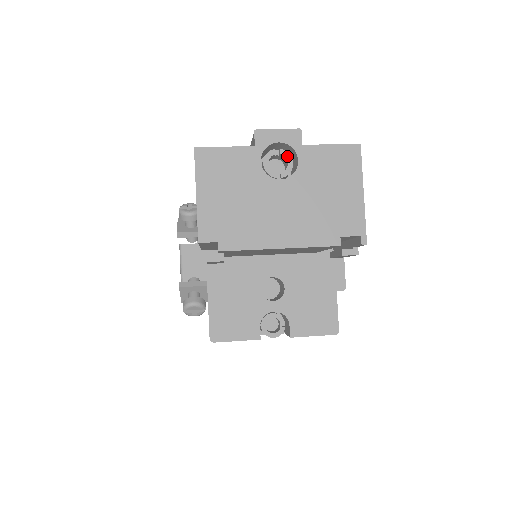
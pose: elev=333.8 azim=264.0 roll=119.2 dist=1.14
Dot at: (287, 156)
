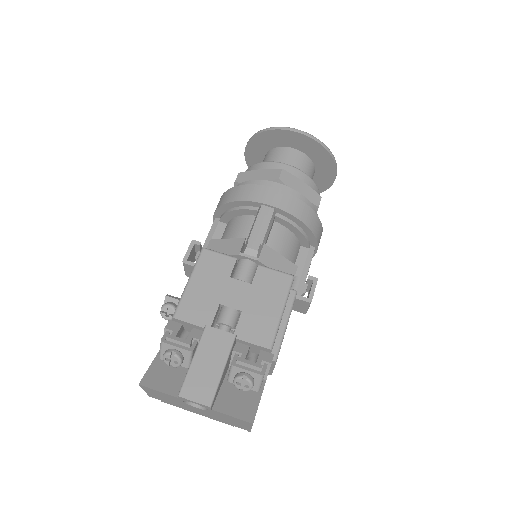
Dot at: occluded
